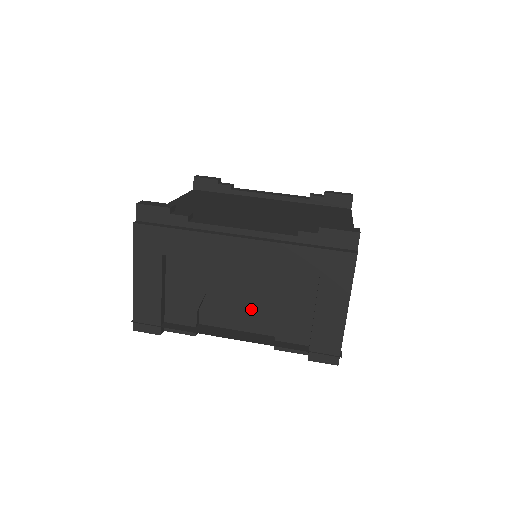
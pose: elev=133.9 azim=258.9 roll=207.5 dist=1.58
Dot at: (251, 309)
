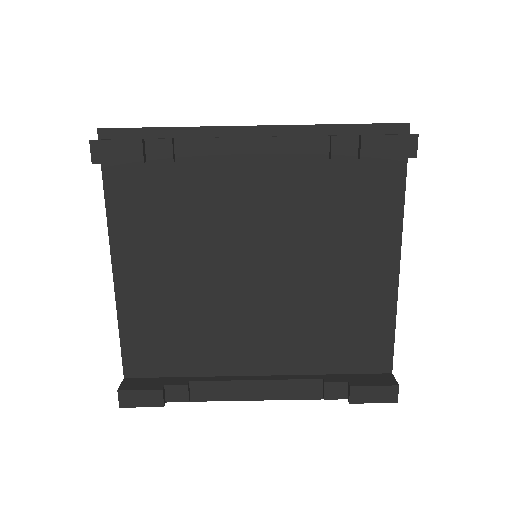
Dot at: occluded
